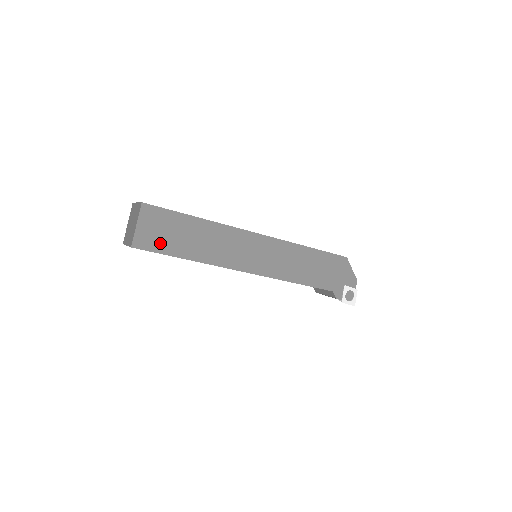
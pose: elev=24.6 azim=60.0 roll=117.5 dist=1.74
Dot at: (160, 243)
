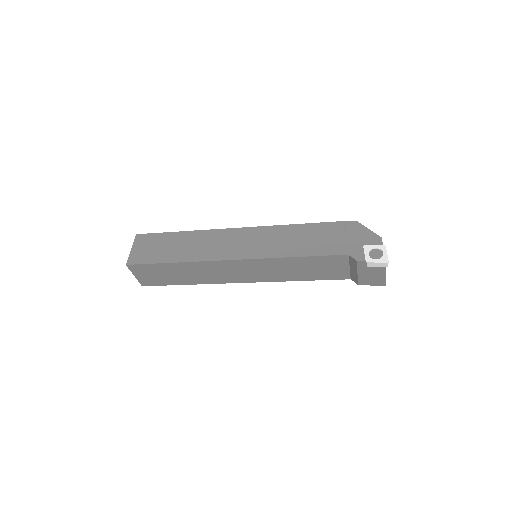
Dot at: (150, 257)
